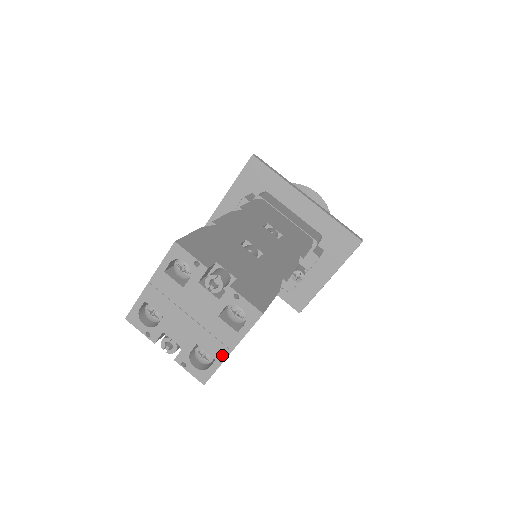
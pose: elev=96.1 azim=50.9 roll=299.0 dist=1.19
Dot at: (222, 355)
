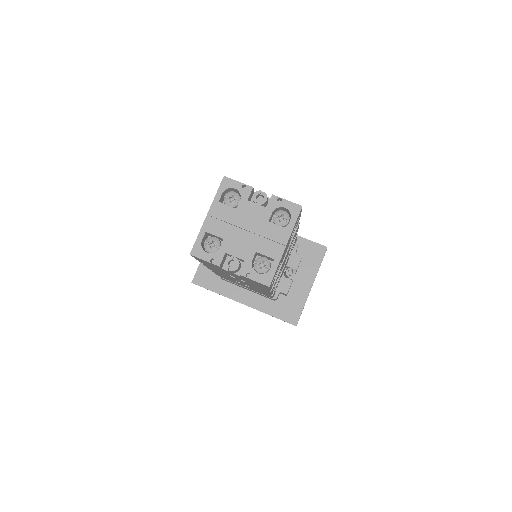
Dot at: (279, 253)
